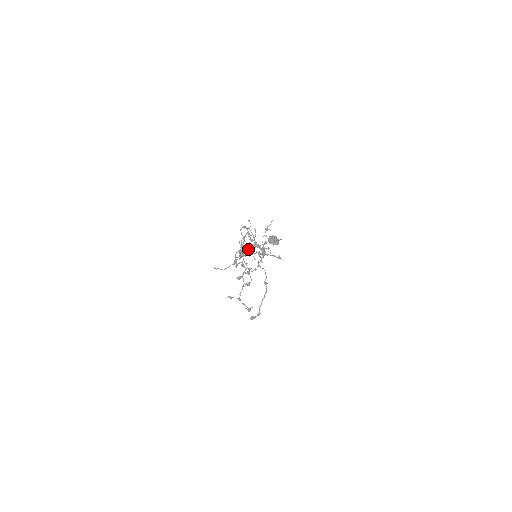
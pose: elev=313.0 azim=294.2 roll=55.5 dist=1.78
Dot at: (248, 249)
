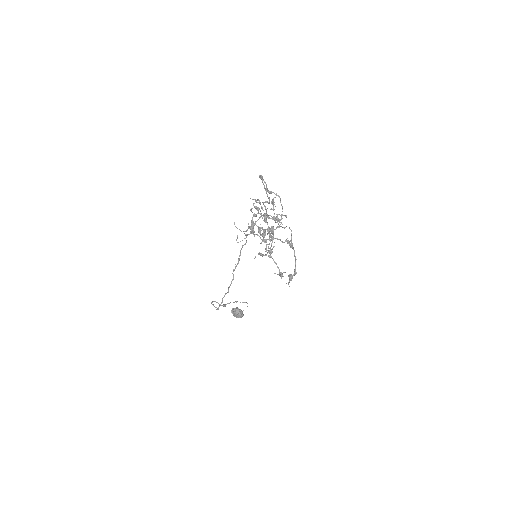
Dot at: (265, 207)
